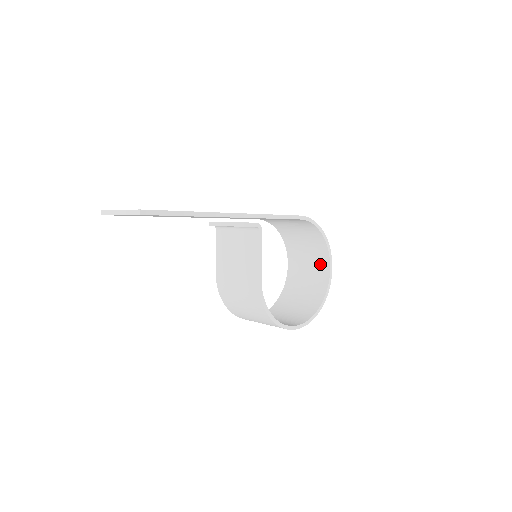
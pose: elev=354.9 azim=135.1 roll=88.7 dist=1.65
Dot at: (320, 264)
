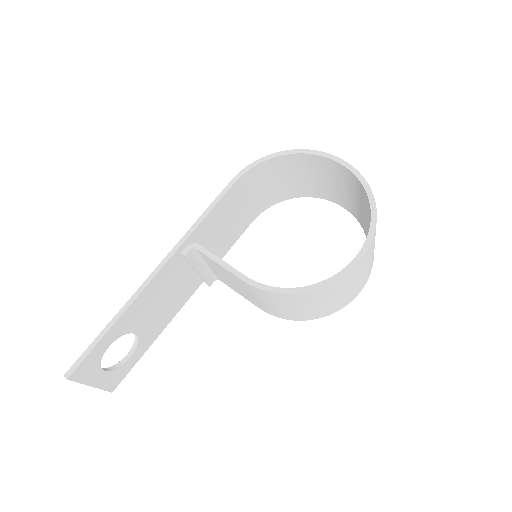
Dot at: (330, 170)
